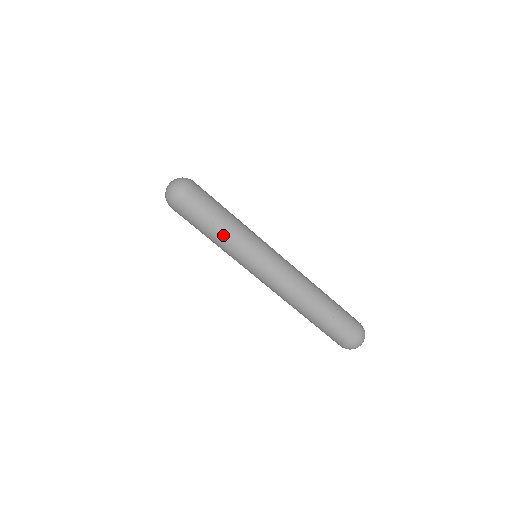
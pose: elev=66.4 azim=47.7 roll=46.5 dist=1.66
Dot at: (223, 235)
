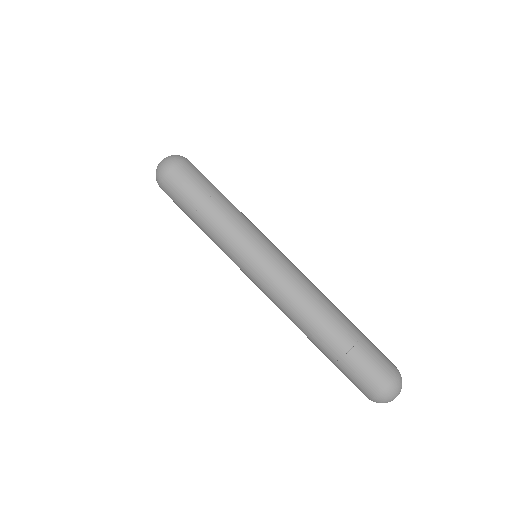
Dot at: (231, 205)
